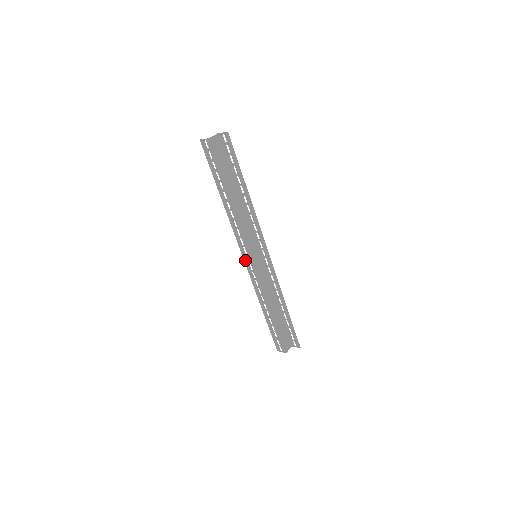
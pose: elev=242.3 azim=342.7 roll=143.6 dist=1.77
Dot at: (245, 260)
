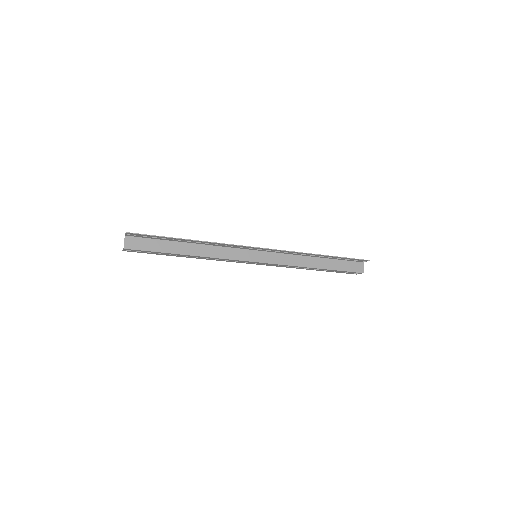
Dot at: occluded
